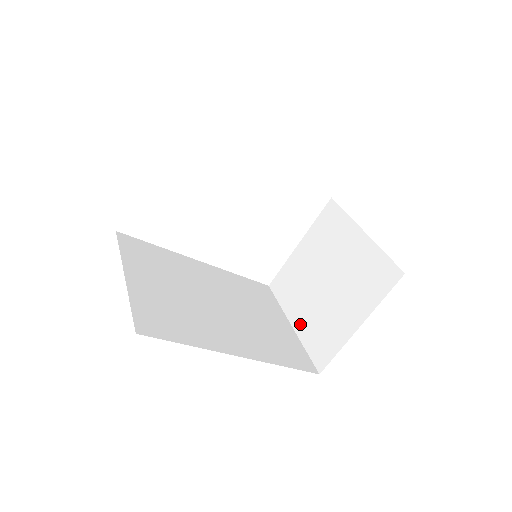
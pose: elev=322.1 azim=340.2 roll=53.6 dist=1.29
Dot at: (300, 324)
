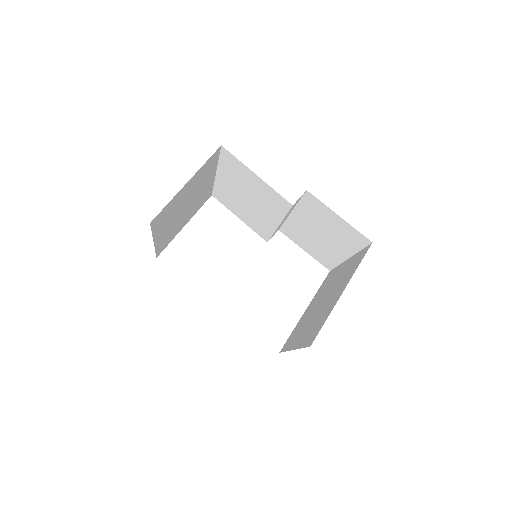
Dot at: (299, 341)
